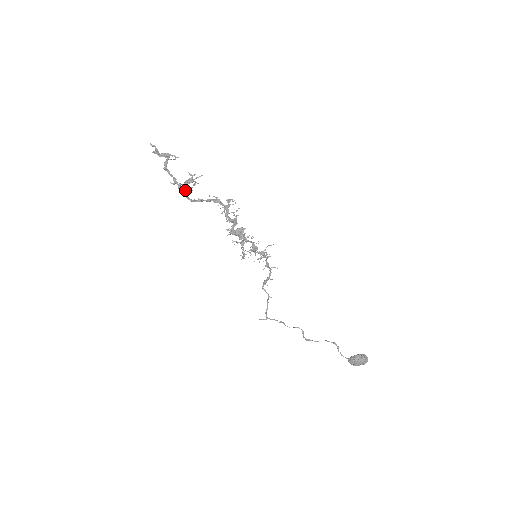
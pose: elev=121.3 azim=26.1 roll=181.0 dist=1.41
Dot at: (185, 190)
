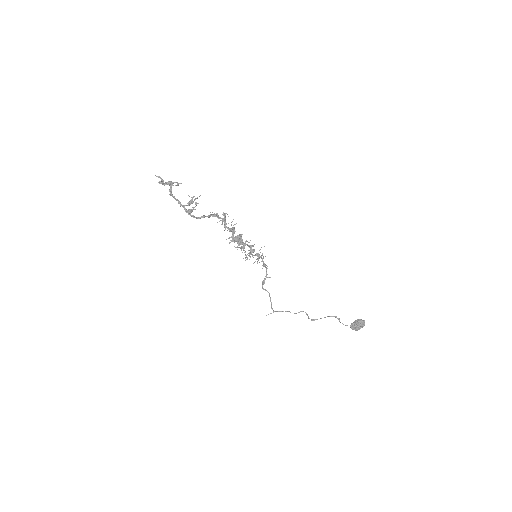
Dot at: (190, 210)
